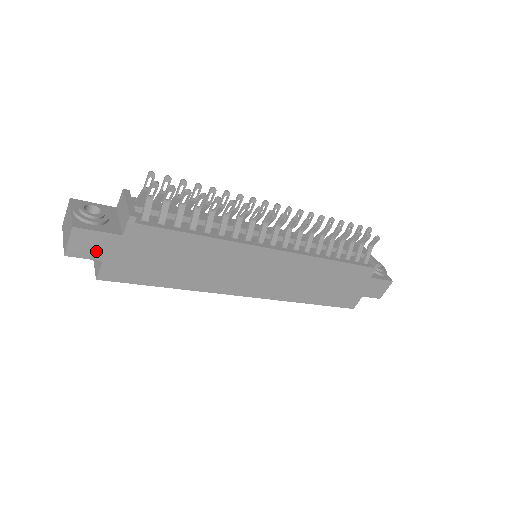
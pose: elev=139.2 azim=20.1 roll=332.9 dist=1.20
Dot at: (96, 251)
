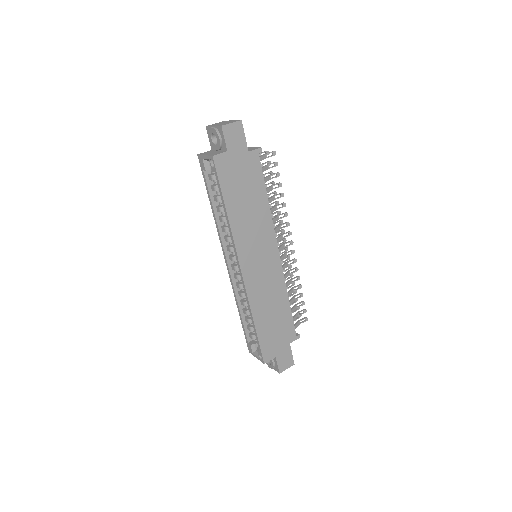
Dot at: (232, 143)
